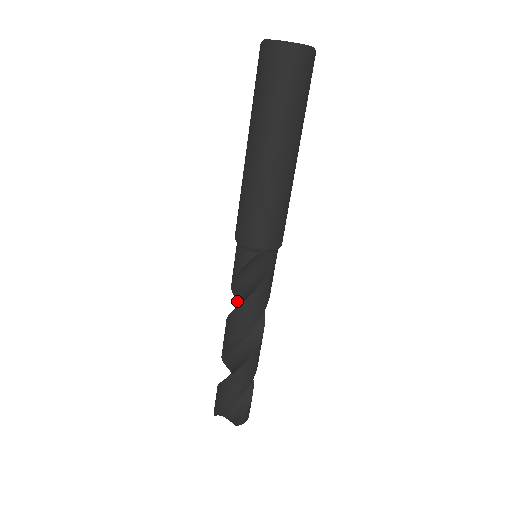
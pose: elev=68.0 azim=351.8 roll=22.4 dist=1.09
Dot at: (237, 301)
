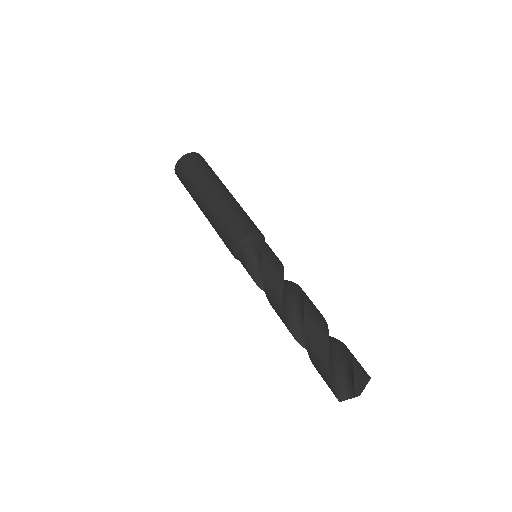
Dot at: occluded
